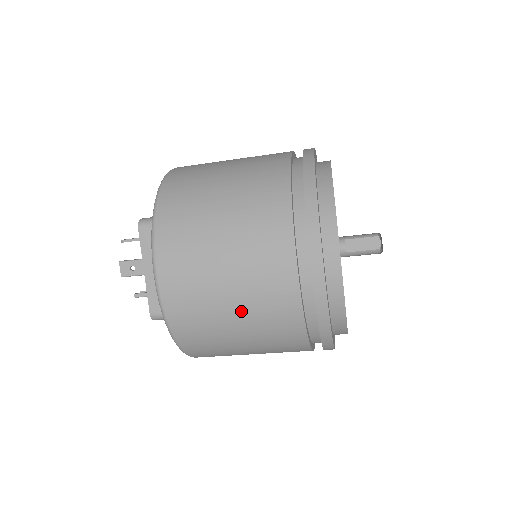
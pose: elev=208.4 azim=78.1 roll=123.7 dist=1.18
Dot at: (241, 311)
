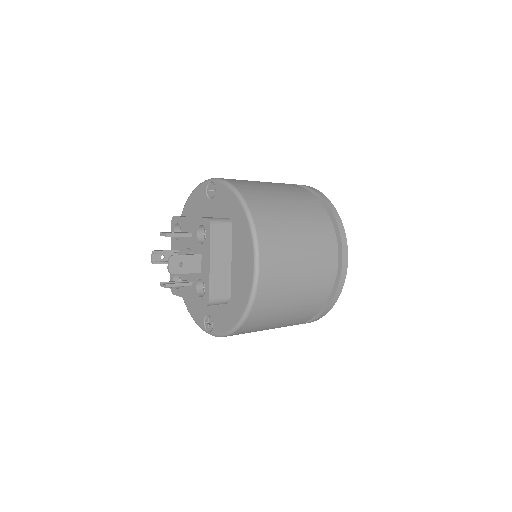
Dot at: occluded
